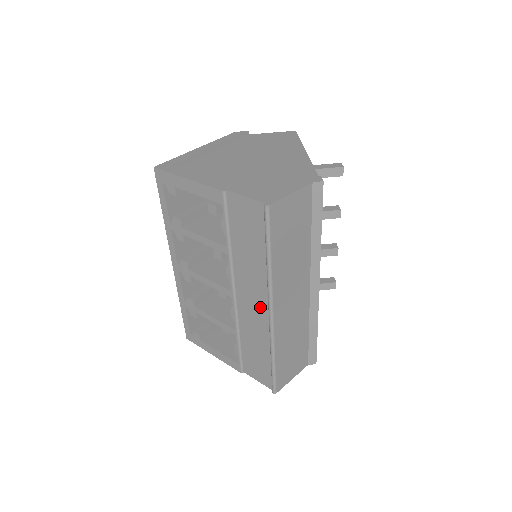
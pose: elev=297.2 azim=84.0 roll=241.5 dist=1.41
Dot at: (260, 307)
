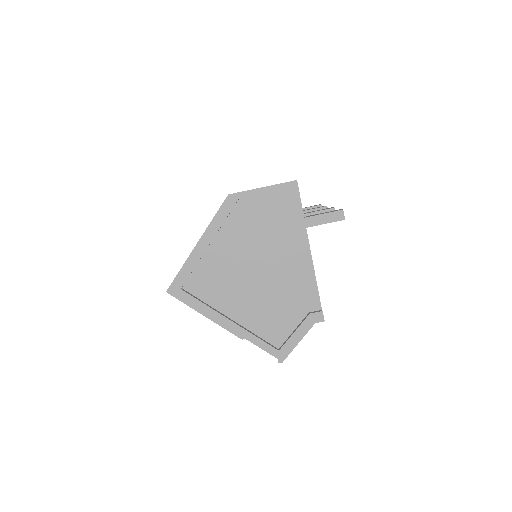
Dot at: occluded
